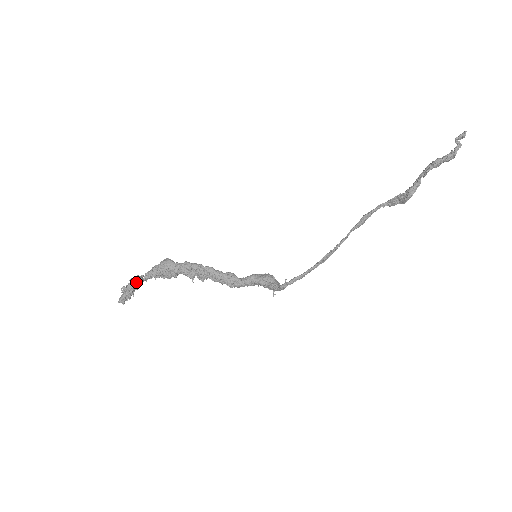
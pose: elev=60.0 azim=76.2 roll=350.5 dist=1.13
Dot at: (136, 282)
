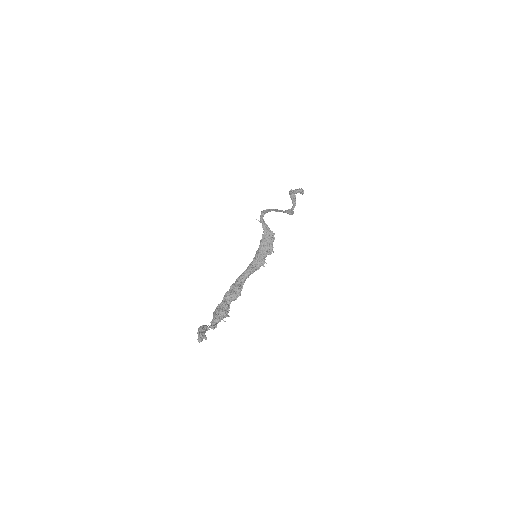
Dot at: (202, 326)
